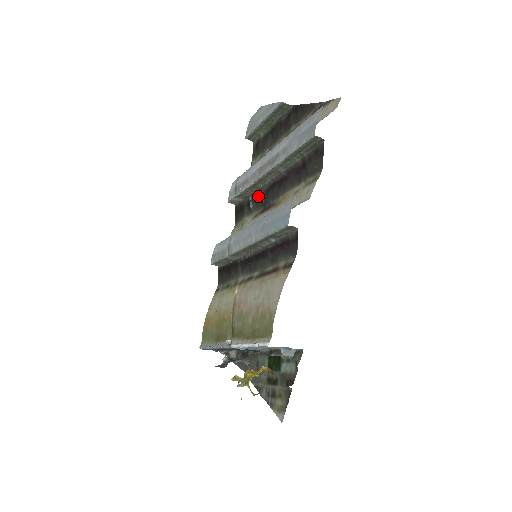
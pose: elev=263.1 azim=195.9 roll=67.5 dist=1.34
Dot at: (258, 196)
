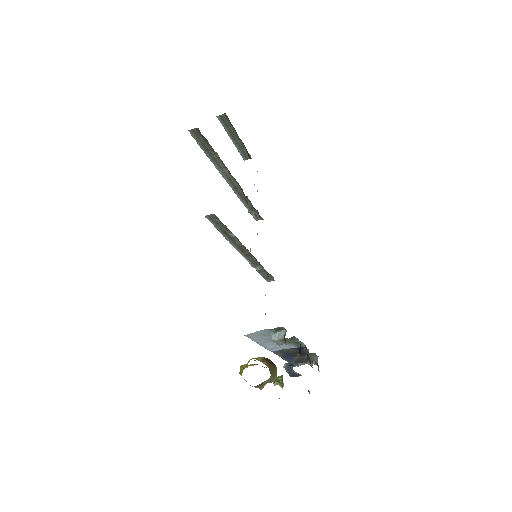
Dot at: occluded
